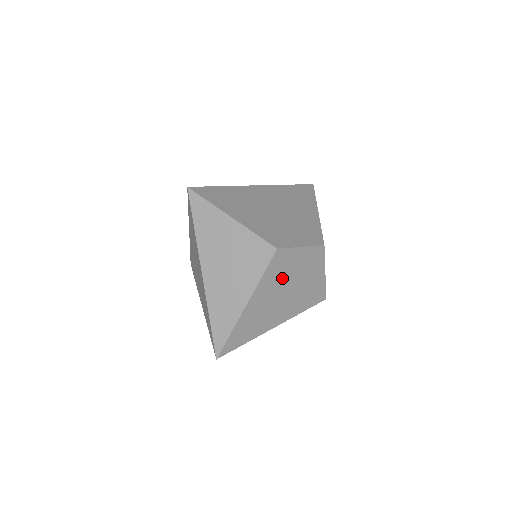
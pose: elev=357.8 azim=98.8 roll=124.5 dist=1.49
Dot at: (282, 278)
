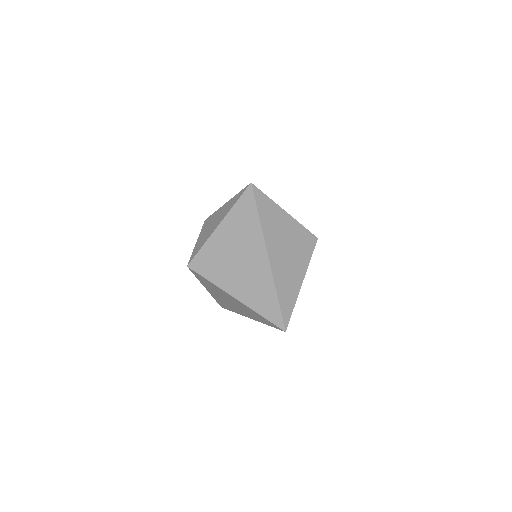
Dot at: occluded
